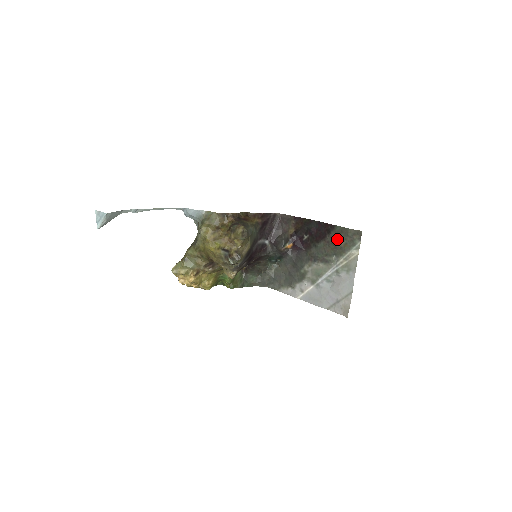
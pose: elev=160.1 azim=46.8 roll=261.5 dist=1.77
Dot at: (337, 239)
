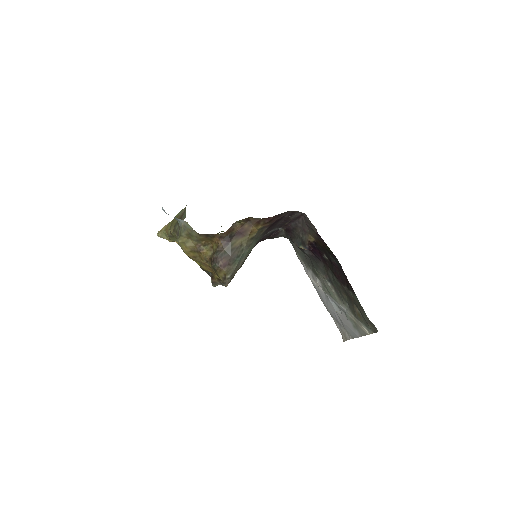
Dot at: (353, 302)
